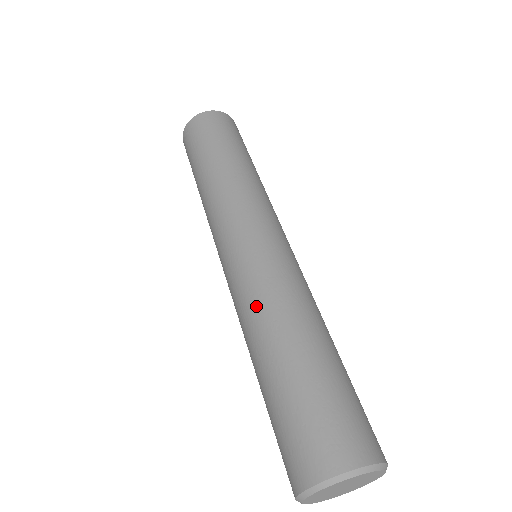
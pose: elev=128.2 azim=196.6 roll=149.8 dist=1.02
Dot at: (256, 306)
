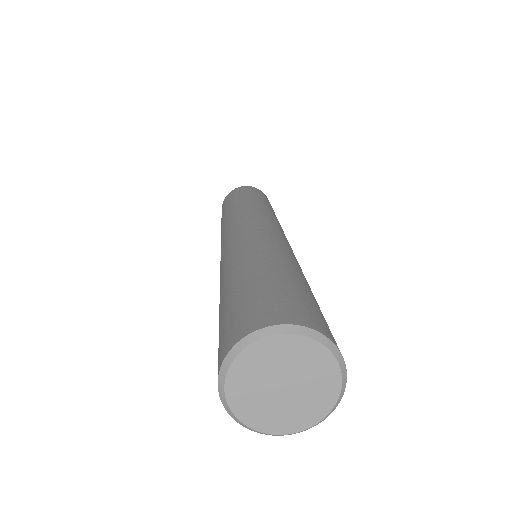
Dot at: (270, 244)
